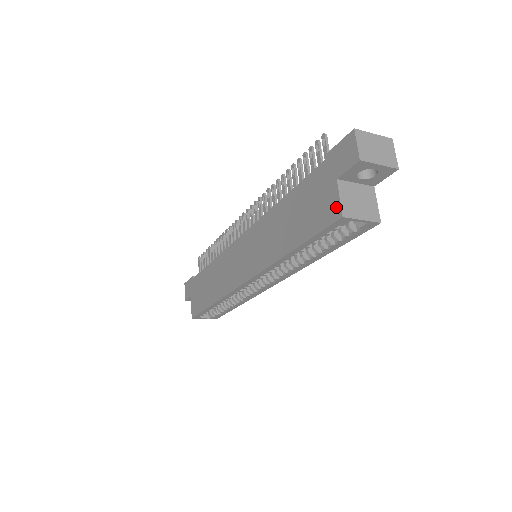
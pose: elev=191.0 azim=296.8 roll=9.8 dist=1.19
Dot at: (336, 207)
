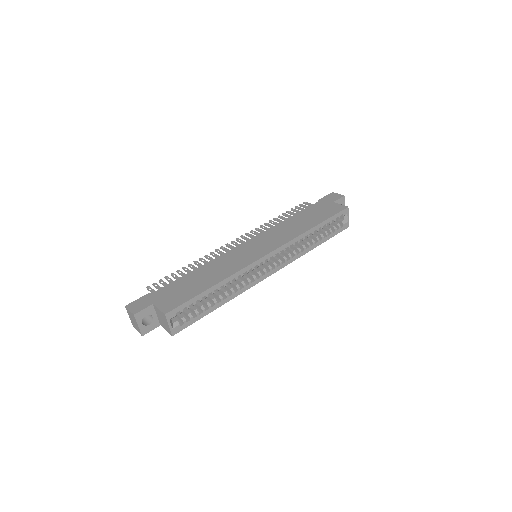
Dot at: (341, 206)
